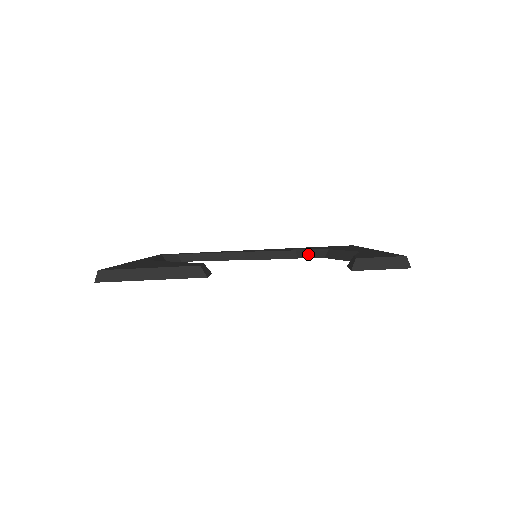
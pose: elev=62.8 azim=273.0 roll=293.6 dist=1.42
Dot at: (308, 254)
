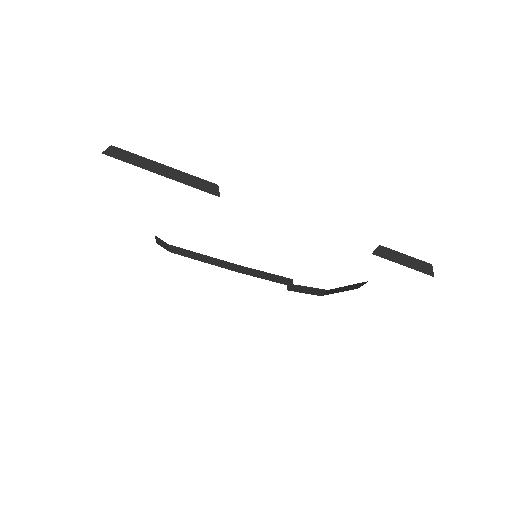
Dot at: (303, 290)
